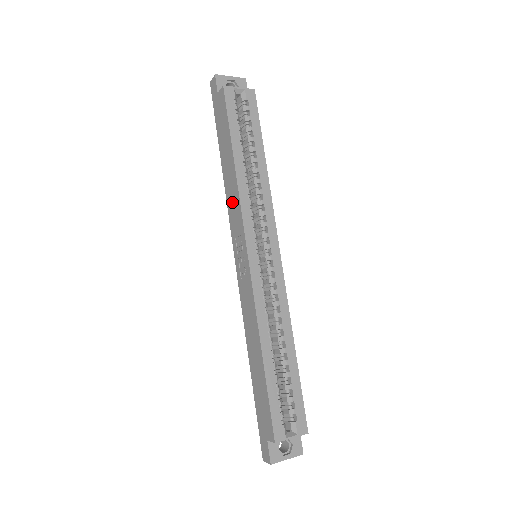
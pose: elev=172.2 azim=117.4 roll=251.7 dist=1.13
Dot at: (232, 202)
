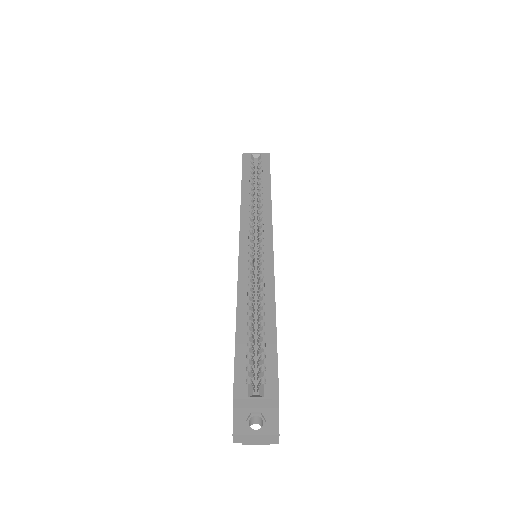
Dot at: occluded
